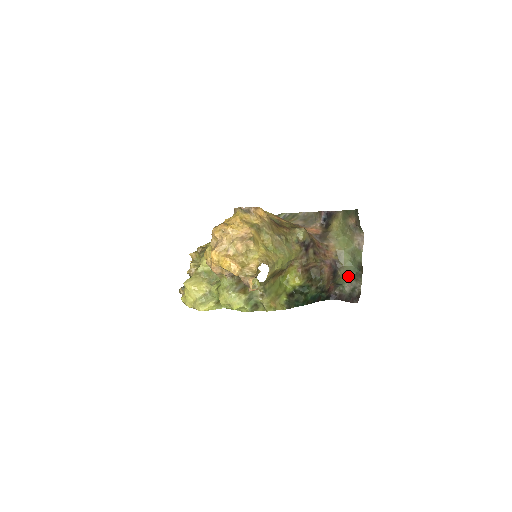
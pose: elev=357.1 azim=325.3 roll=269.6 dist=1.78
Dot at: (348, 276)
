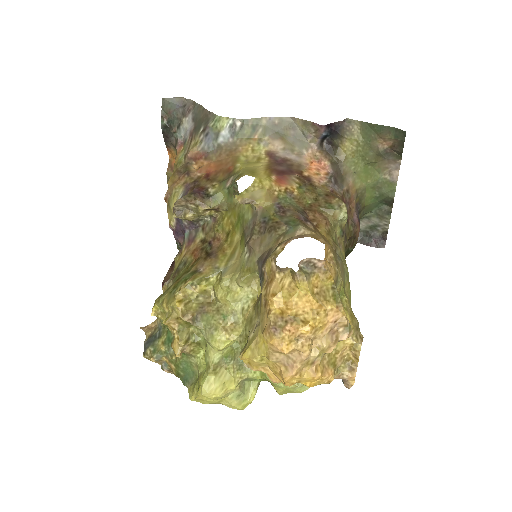
Dot at: (366, 213)
